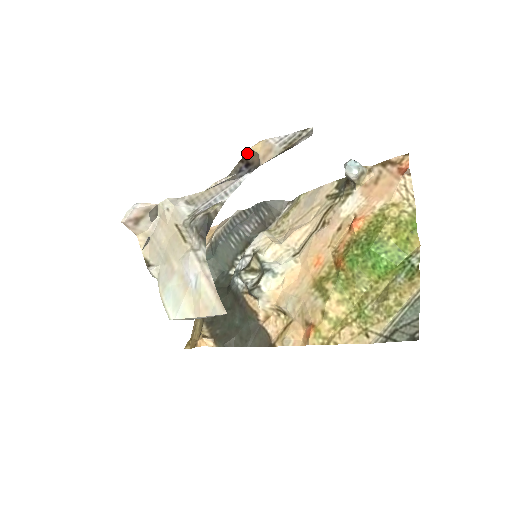
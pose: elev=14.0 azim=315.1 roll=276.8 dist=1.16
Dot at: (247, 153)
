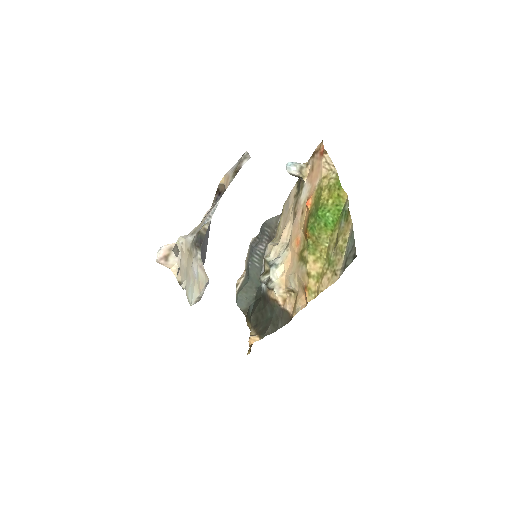
Dot at: (218, 187)
